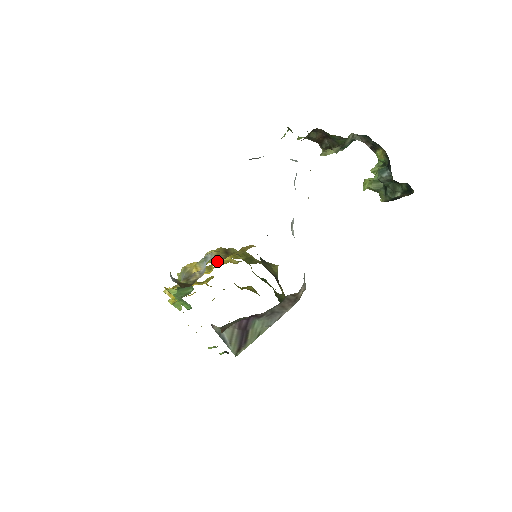
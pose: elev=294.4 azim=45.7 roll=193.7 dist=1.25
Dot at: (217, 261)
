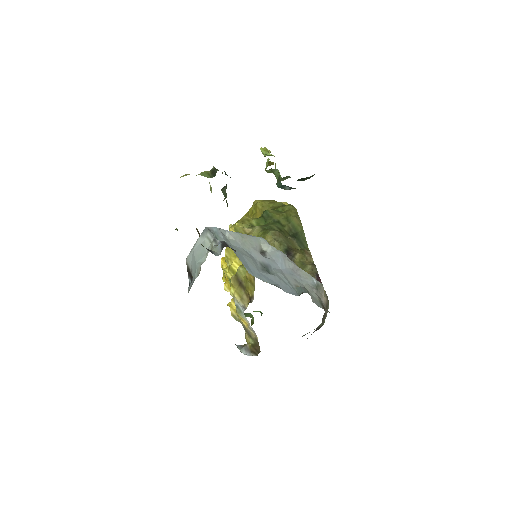
Dot at: occluded
